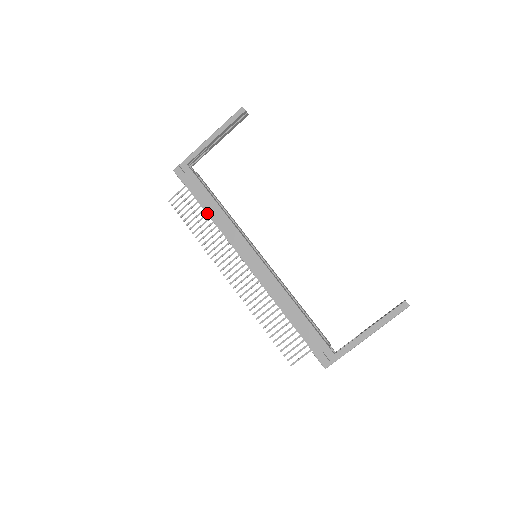
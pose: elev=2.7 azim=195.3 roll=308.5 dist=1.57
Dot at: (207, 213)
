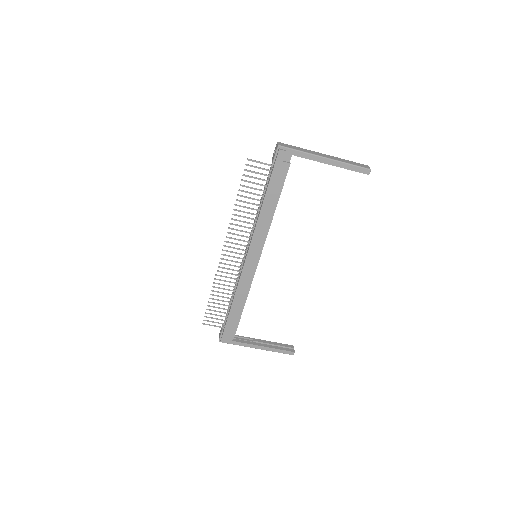
Dot at: (263, 204)
